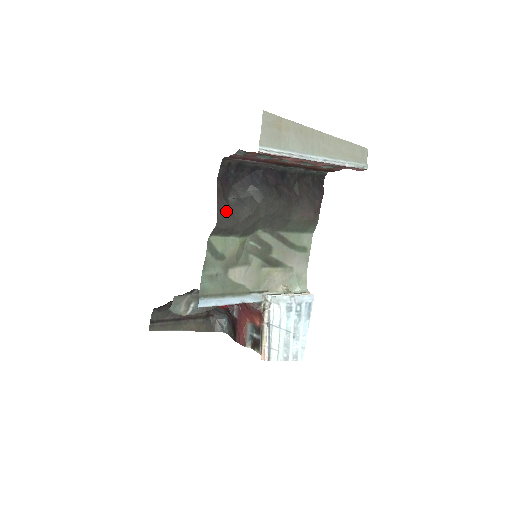
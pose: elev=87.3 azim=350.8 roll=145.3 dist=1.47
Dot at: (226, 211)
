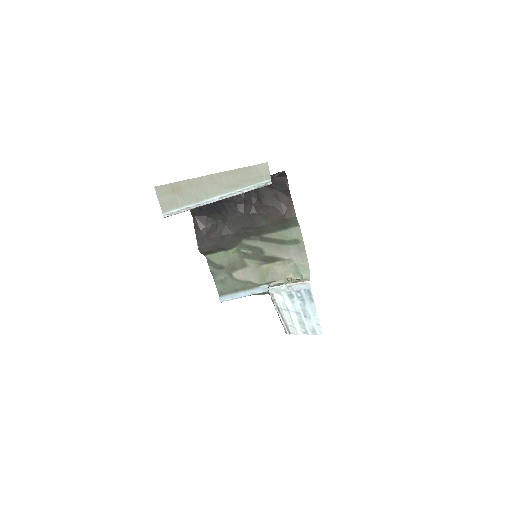
Dot at: (203, 239)
